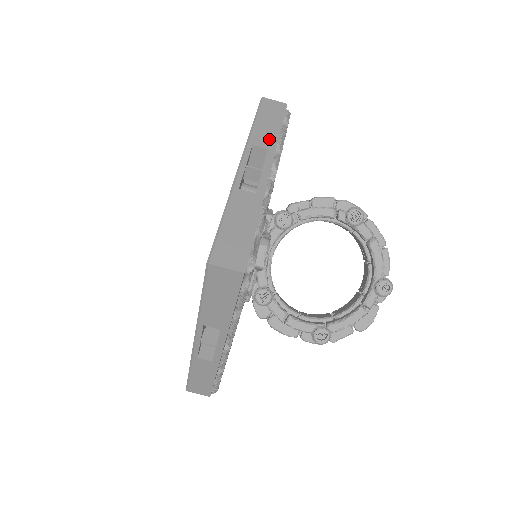
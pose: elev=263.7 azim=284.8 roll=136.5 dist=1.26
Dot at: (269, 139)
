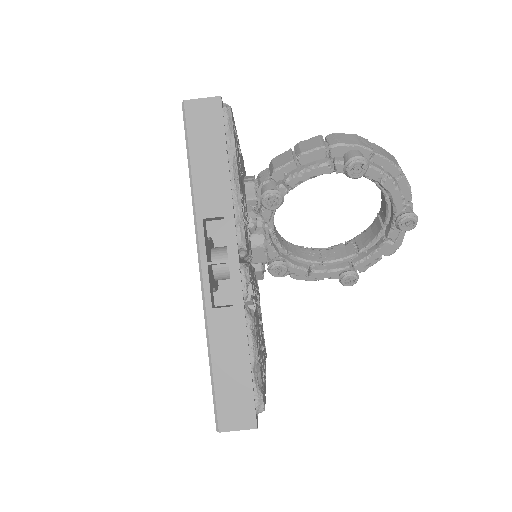
Dot at: (219, 195)
